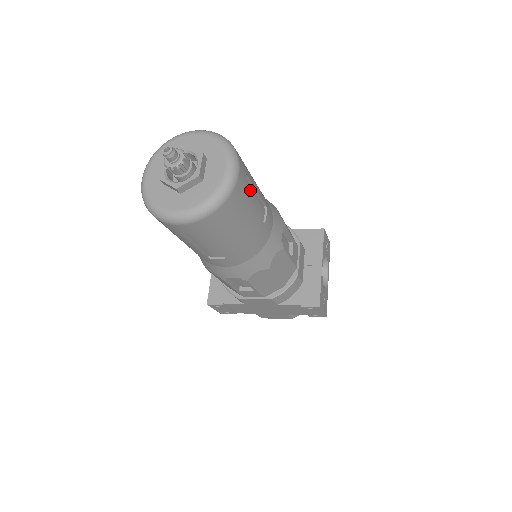
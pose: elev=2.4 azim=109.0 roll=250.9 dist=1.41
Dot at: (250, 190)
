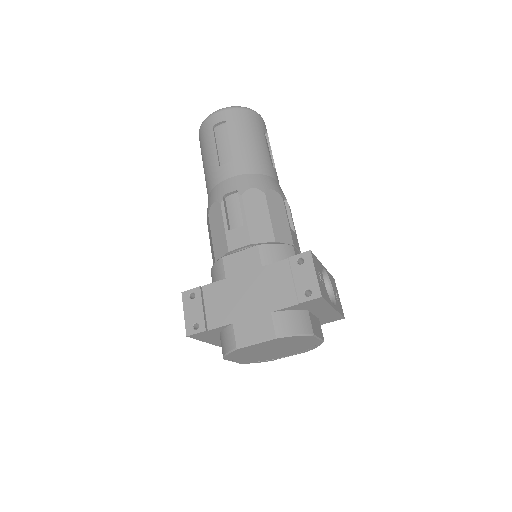
Dot at: (267, 144)
